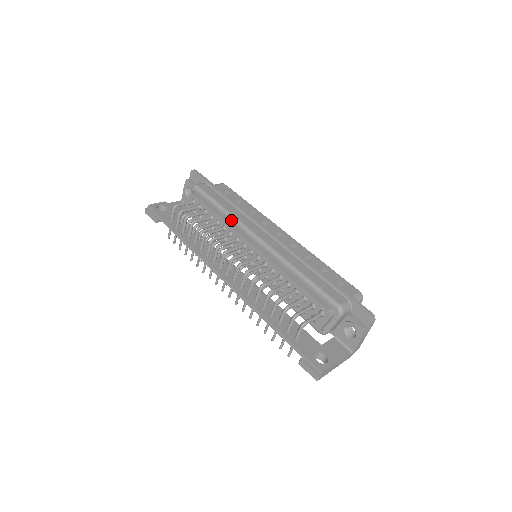
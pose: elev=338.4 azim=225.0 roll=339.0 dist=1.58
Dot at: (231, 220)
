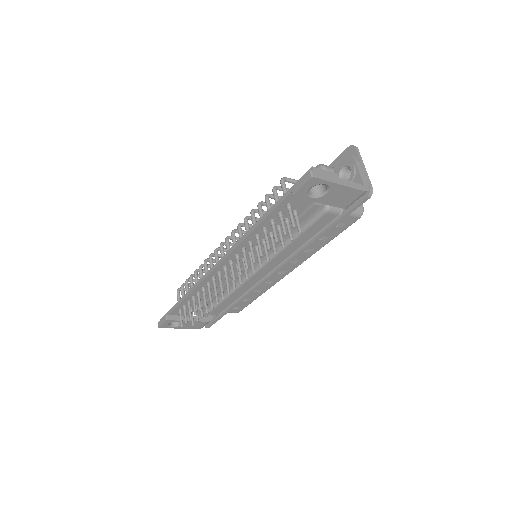
Dot at: occluded
